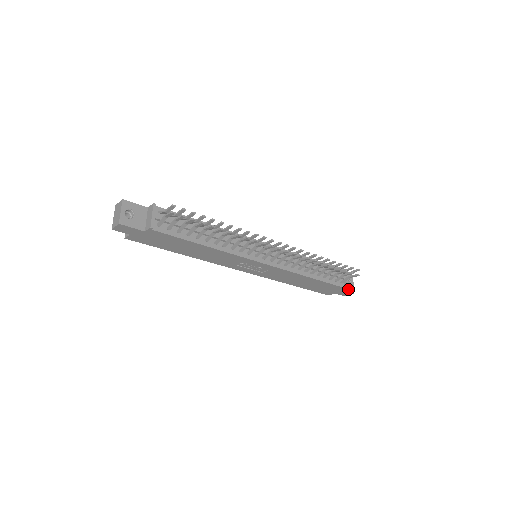
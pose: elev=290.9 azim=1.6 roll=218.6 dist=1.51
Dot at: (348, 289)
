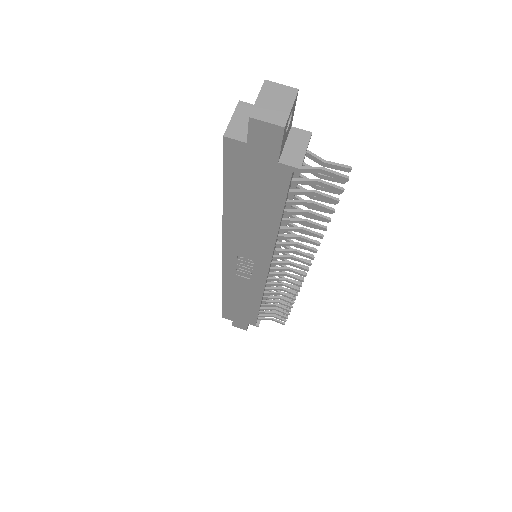
Dot at: (248, 324)
